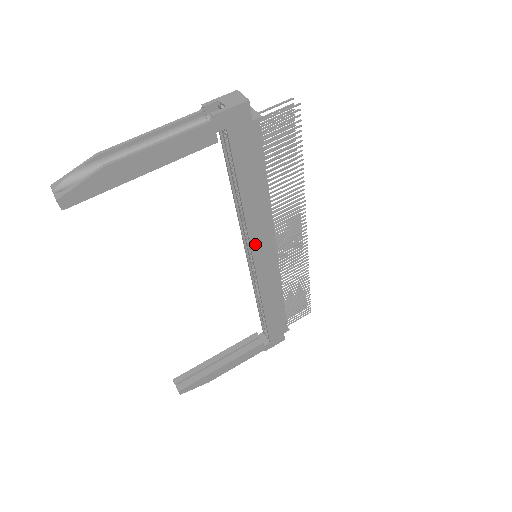
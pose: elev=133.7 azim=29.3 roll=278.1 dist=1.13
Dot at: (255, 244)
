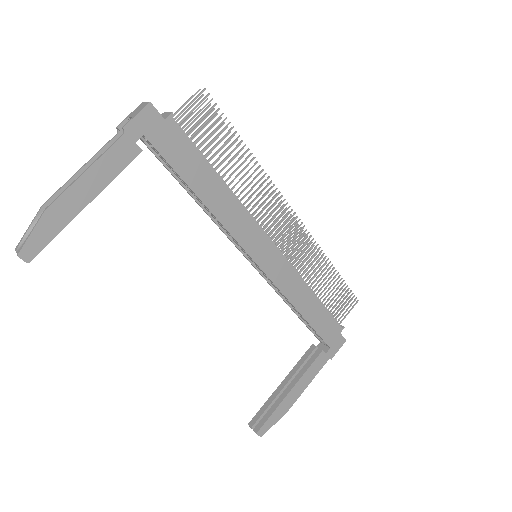
Dot at: (243, 241)
